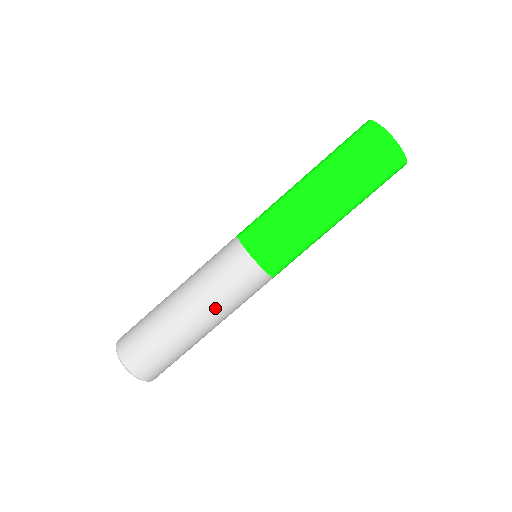
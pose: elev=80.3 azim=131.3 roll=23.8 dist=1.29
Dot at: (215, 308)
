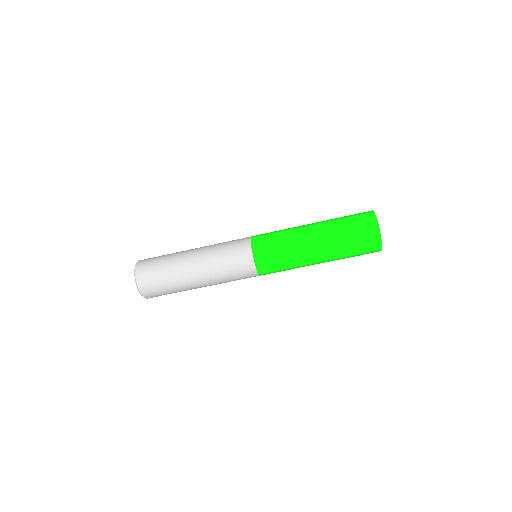
Dot at: (215, 281)
